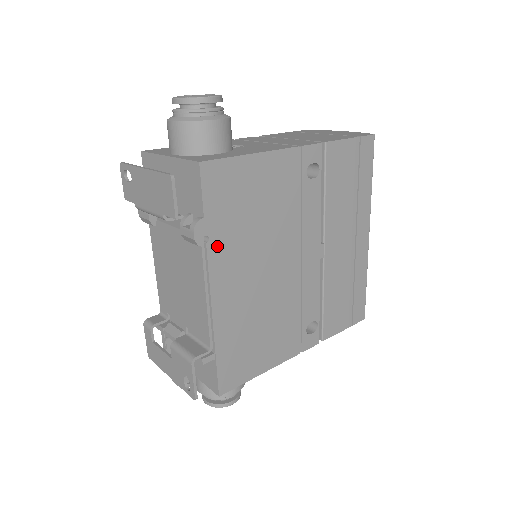
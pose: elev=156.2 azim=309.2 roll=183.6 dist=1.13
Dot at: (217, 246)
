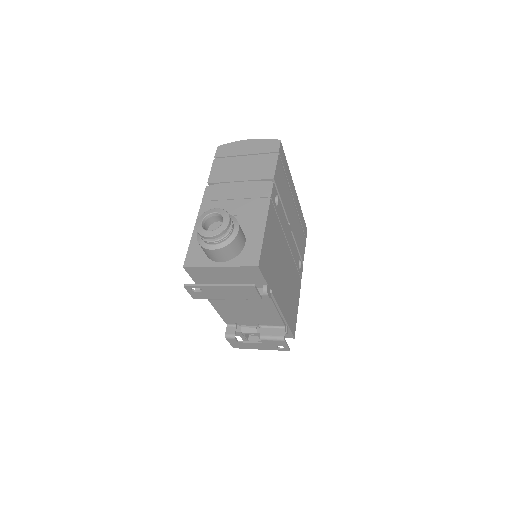
Dot at: (273, 287)
